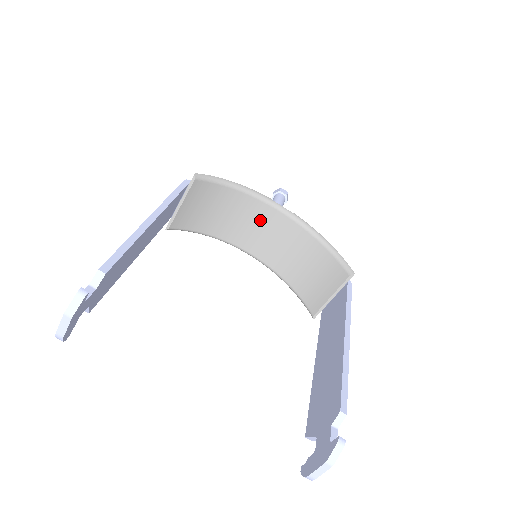
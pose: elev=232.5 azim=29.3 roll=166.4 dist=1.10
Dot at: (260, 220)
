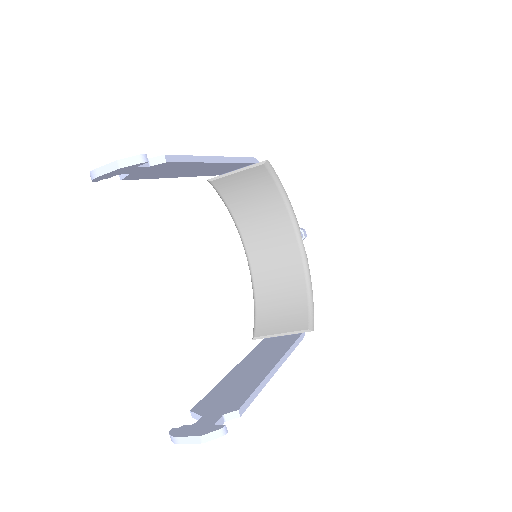
Dot at: (278, 235)
